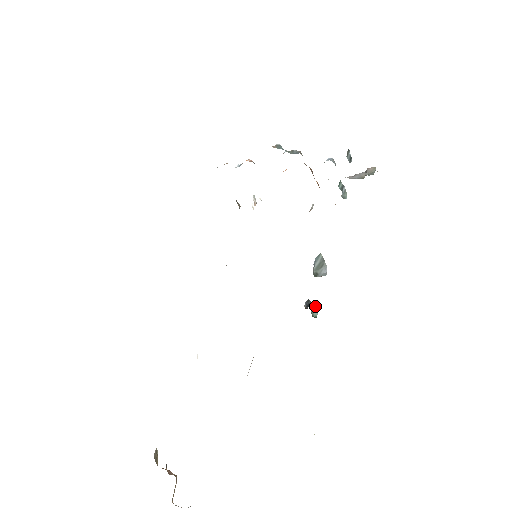
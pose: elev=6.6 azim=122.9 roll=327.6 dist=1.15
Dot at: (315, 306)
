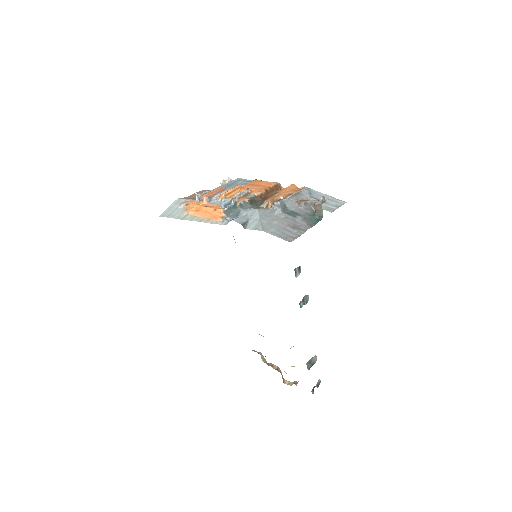
Dot at: occluded
